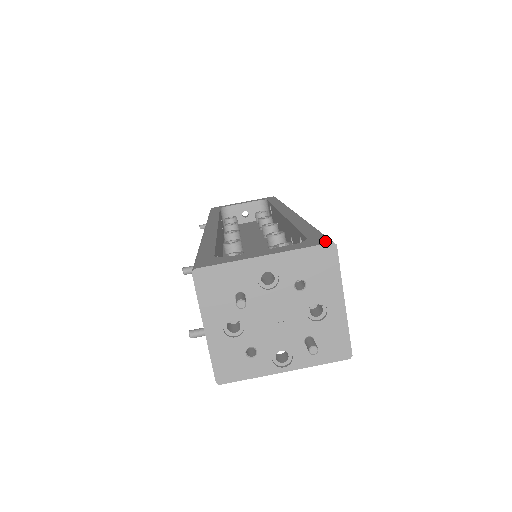
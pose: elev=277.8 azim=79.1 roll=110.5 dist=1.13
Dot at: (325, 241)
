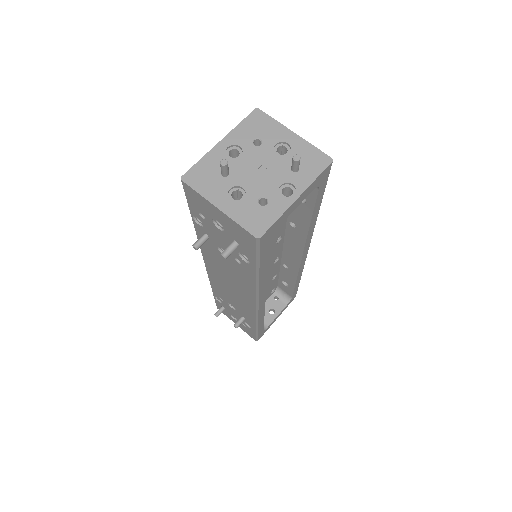
Dot at: occluded
